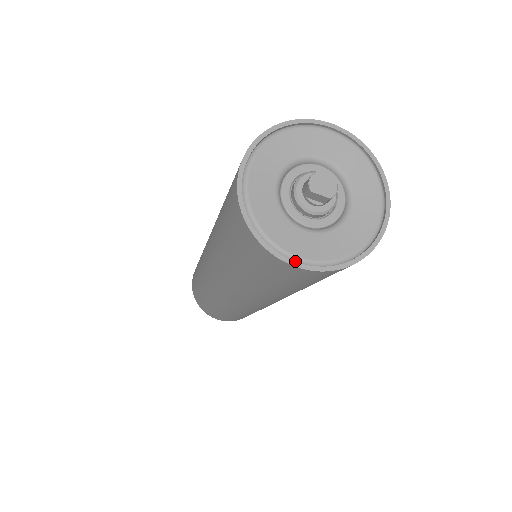
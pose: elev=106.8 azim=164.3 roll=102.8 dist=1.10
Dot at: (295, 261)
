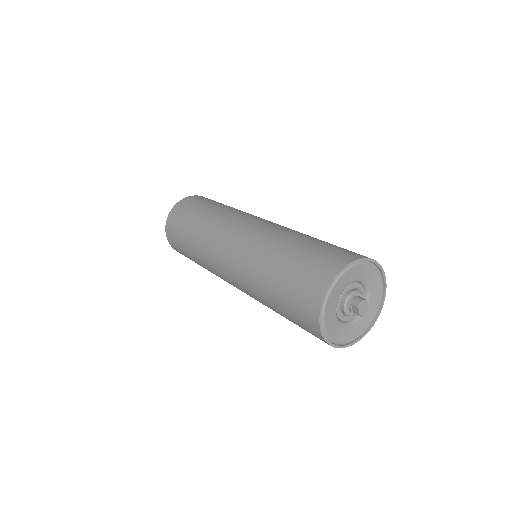
Dot at: (322, 328)
